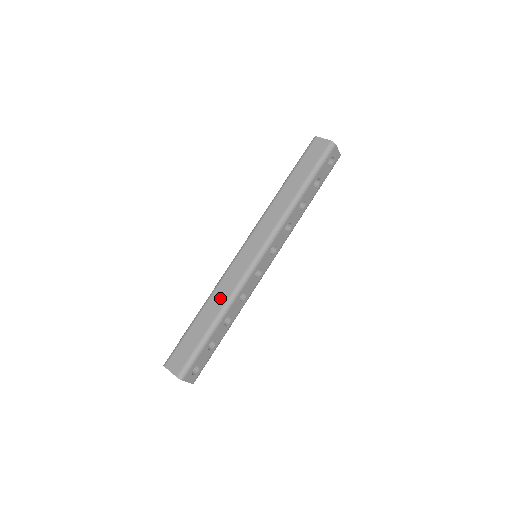
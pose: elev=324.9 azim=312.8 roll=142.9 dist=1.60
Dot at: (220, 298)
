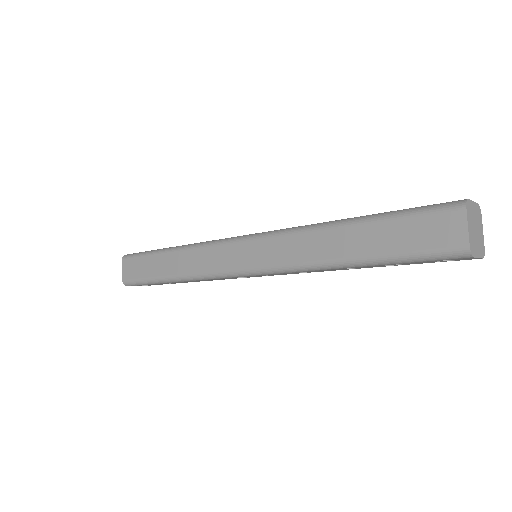
Dot at: (186, 264)
